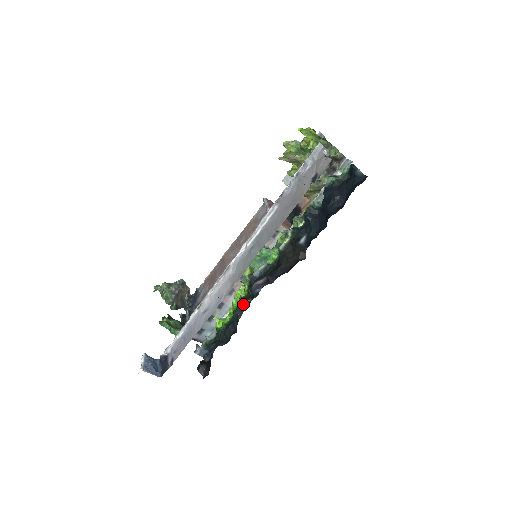
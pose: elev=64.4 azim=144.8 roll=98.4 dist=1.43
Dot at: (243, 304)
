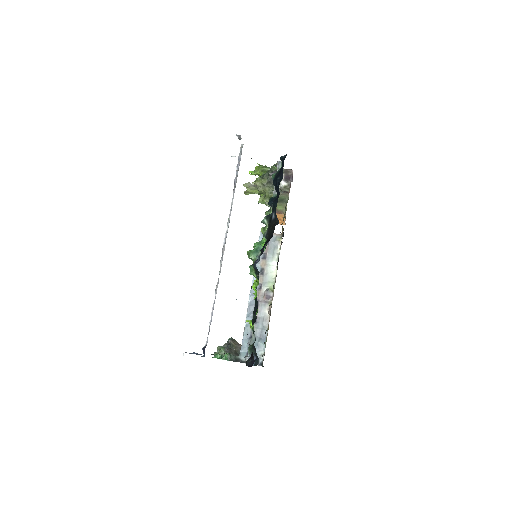
Dot at: (270, 307)
